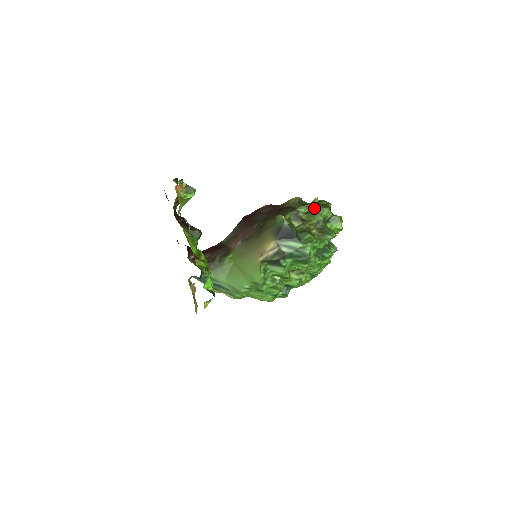
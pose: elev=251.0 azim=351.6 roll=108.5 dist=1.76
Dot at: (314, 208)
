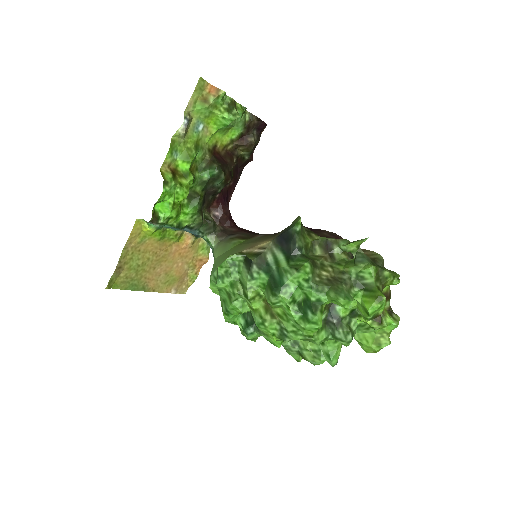
Dot at: (357, 252)
